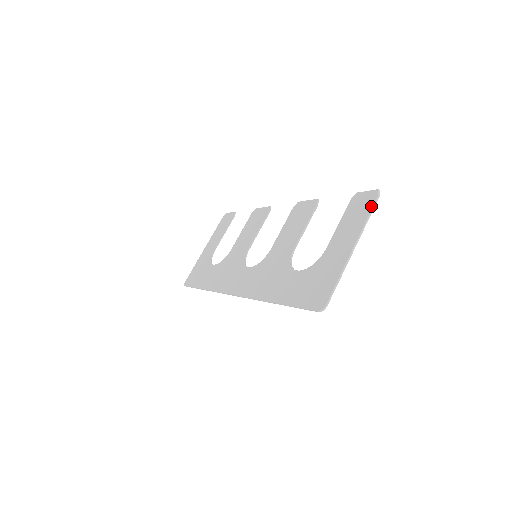
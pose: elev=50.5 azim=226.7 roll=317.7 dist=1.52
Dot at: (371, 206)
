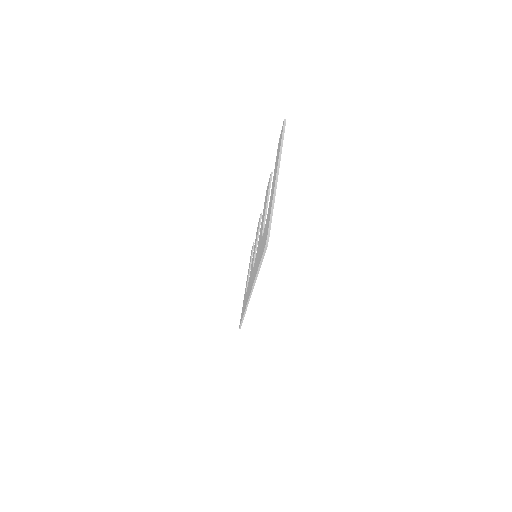
Dot at: (281, 135)
